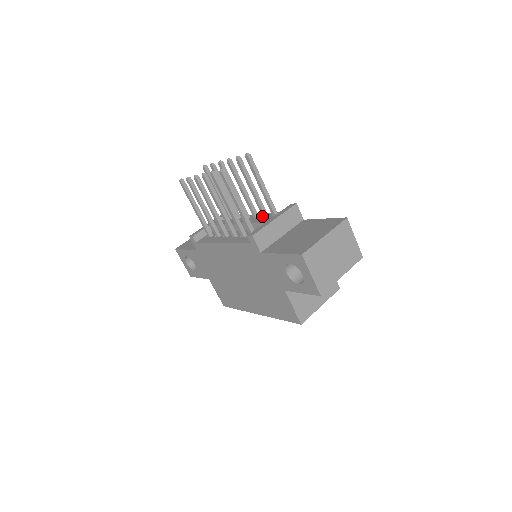
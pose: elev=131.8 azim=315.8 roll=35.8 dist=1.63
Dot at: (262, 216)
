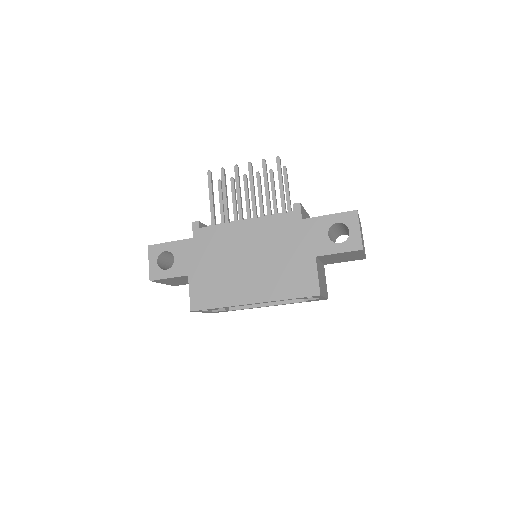
Dot at: occluded
